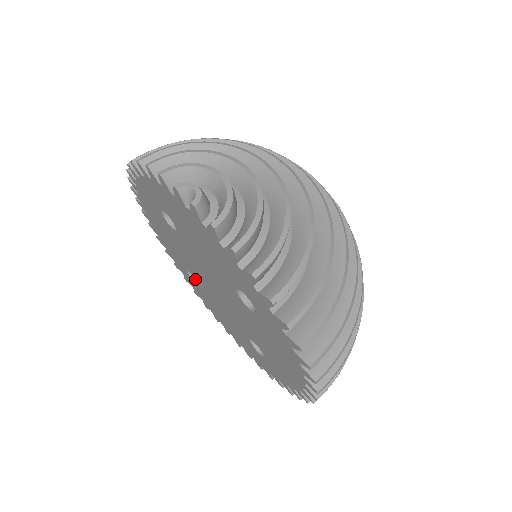
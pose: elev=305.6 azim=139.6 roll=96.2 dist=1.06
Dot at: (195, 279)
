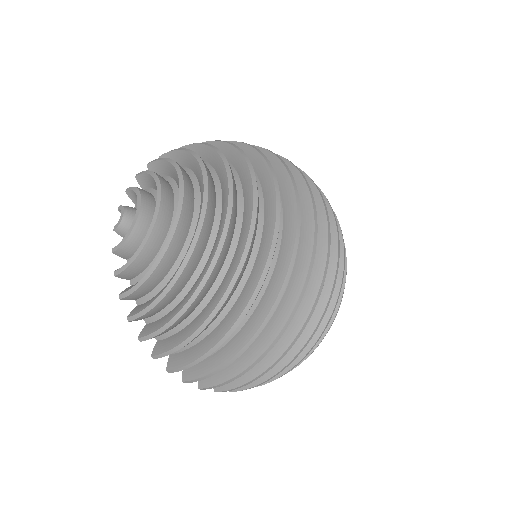
Dot at: occluded
